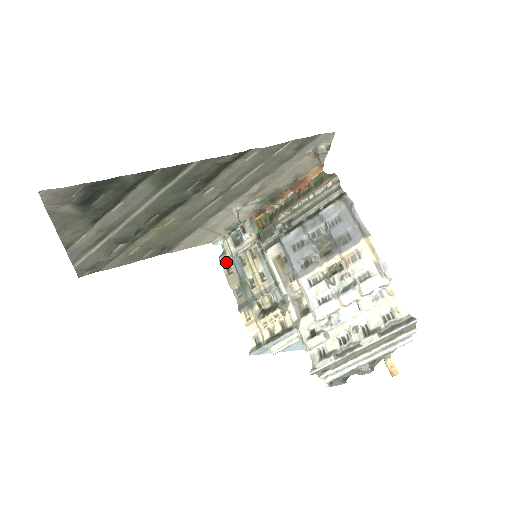
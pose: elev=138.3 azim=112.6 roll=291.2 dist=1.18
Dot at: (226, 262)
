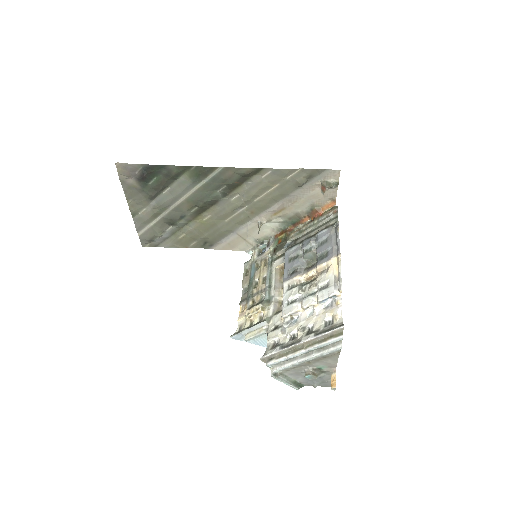
Dot at: (248, 267)
